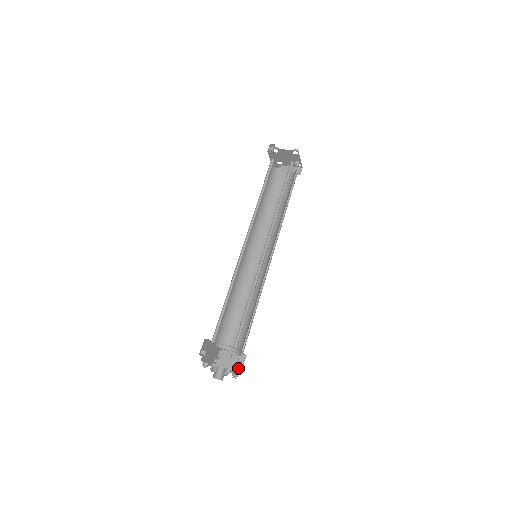
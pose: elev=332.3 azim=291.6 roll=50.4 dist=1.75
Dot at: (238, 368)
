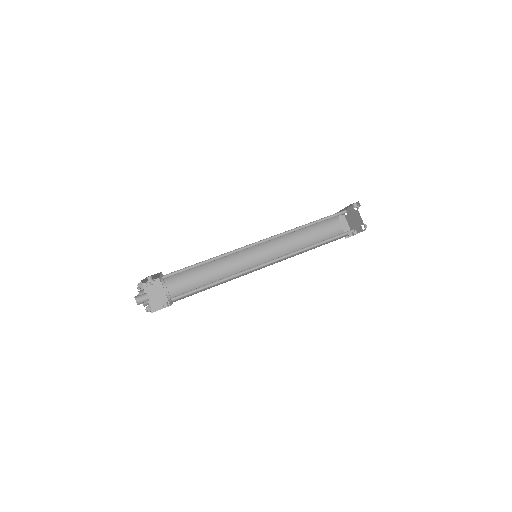
Dot at: (156, 307)
